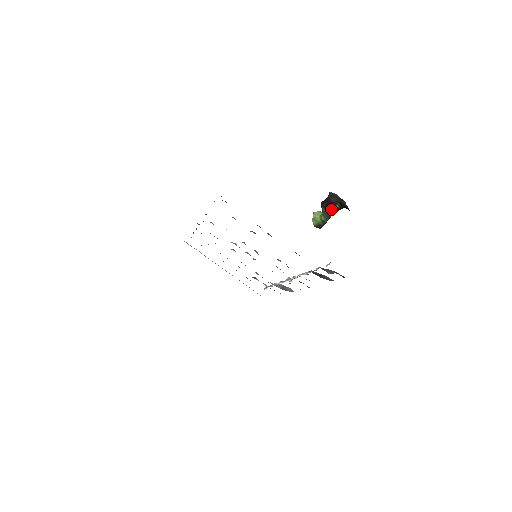
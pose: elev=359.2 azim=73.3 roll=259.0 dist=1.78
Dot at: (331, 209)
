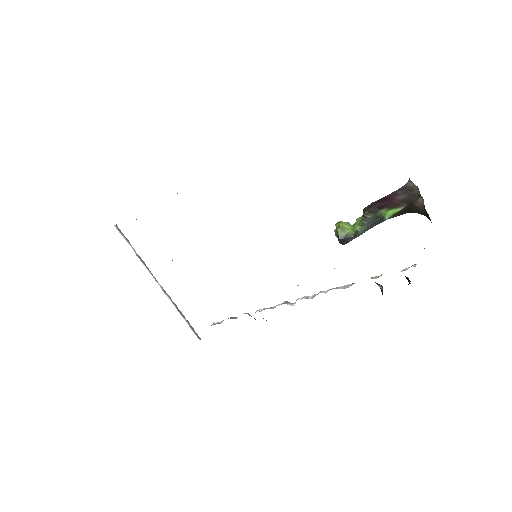
Dot at: (382, 214)
